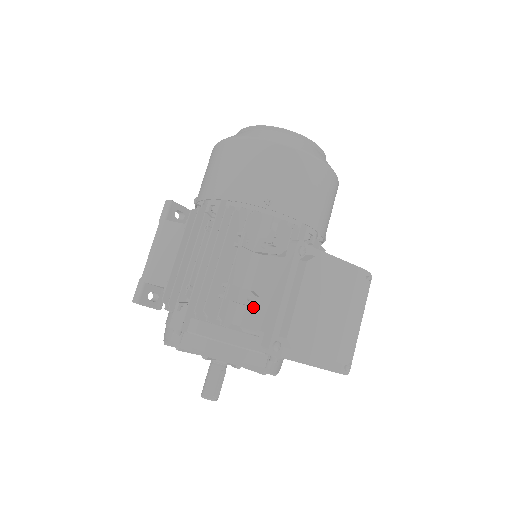
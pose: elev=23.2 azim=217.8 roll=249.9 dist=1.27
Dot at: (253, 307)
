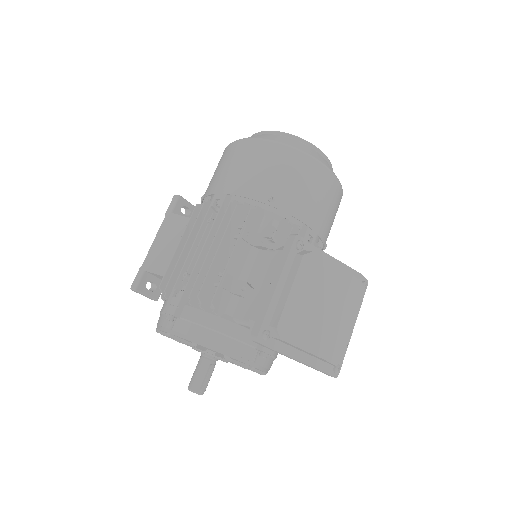
Dot at: (247, 298)
